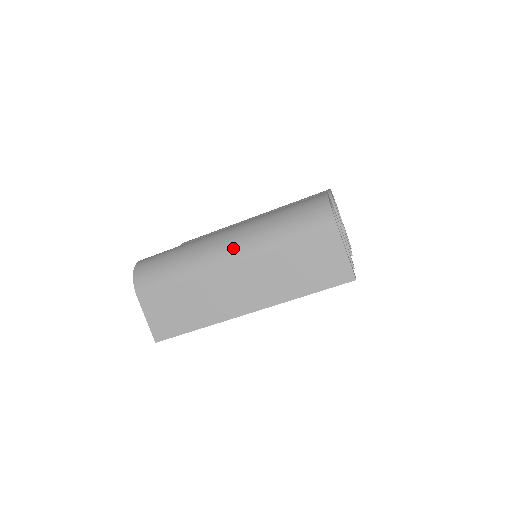
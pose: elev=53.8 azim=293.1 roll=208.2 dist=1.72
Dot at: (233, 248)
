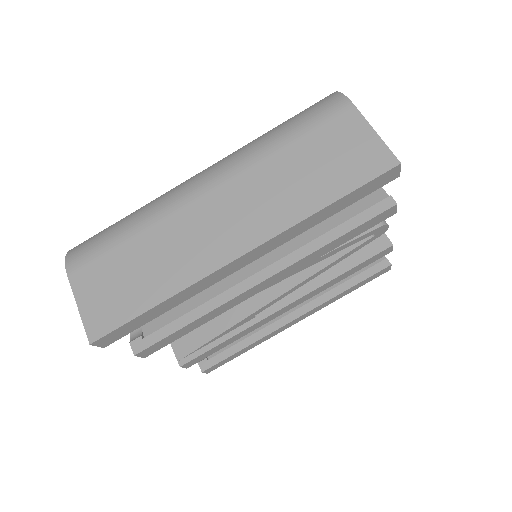
Dot at: (209, 173)
